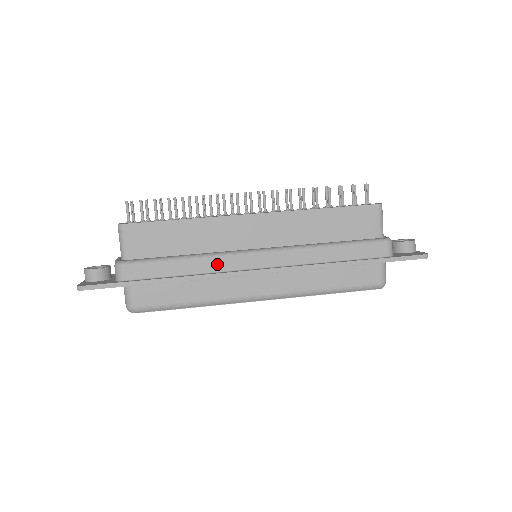
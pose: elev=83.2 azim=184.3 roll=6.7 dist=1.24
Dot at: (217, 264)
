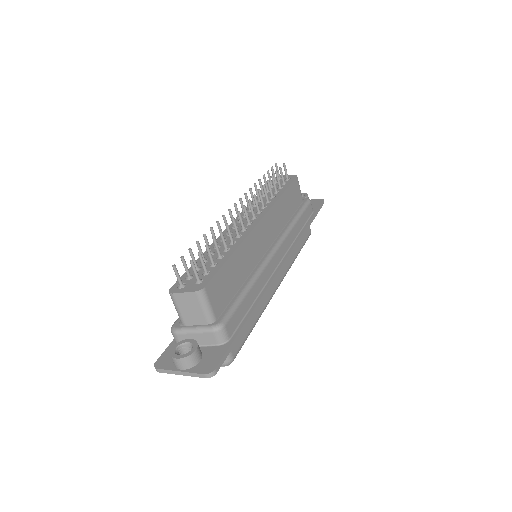
Dot at: (264, 277)
